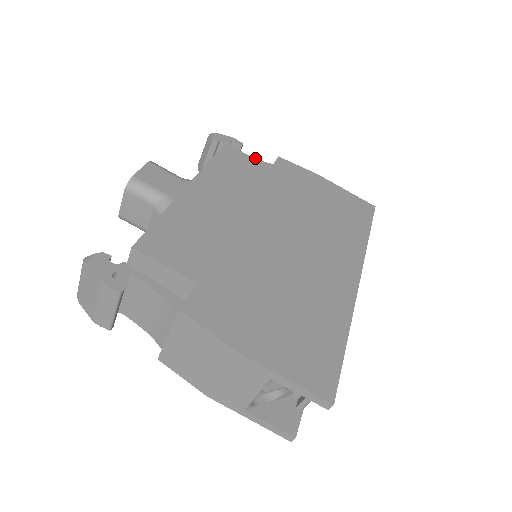
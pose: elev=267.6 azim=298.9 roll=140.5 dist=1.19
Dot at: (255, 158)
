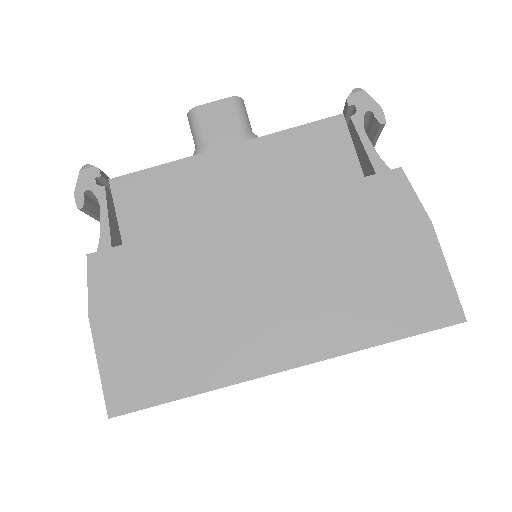
Dot at: occluded
